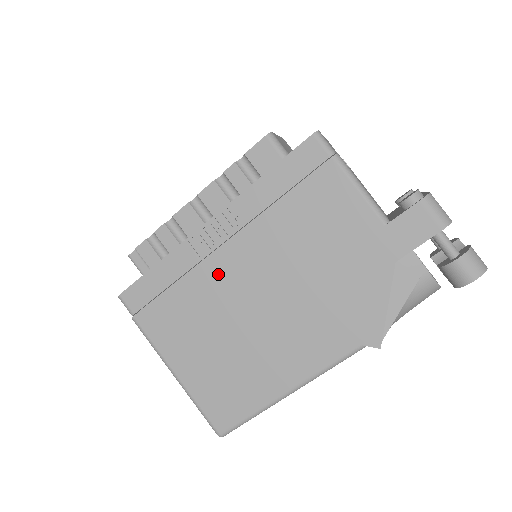
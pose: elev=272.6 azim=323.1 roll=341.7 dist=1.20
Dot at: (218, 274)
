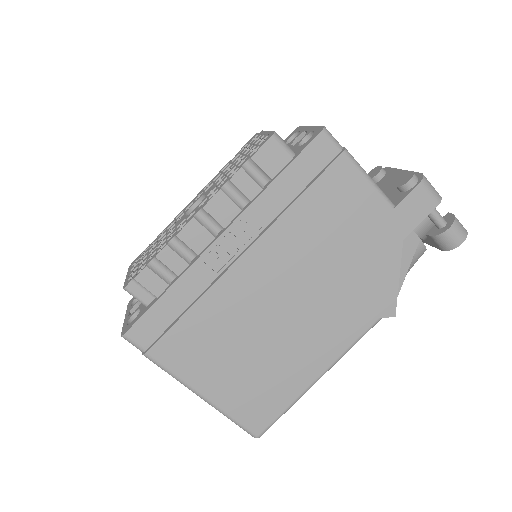
Dot at: (239, 286)
